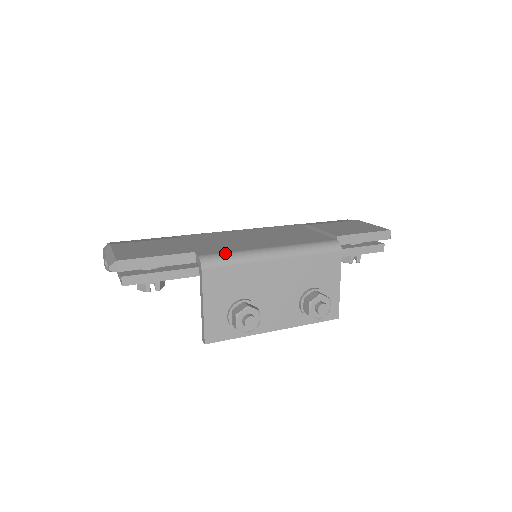
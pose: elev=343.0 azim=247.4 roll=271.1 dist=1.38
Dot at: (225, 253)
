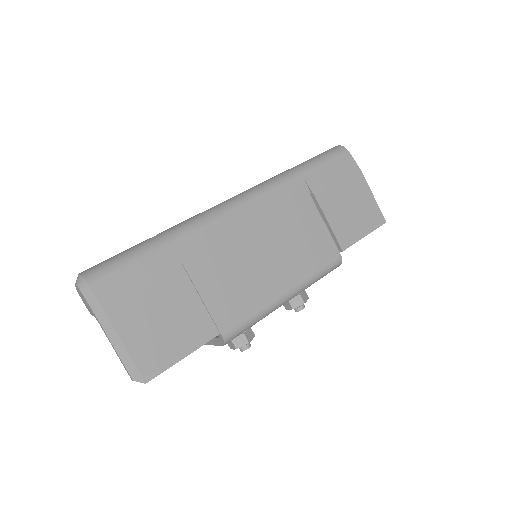
Dot at: (246, 322)
